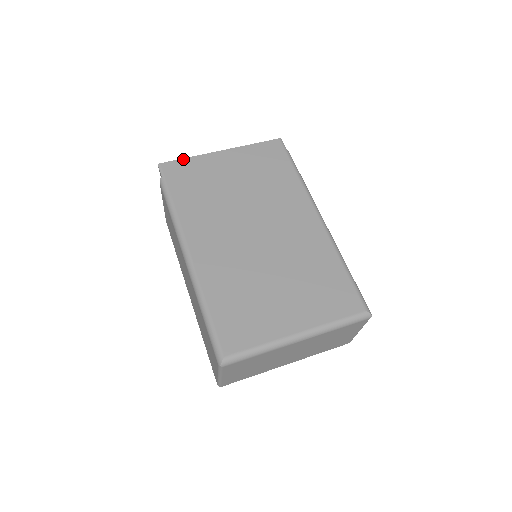
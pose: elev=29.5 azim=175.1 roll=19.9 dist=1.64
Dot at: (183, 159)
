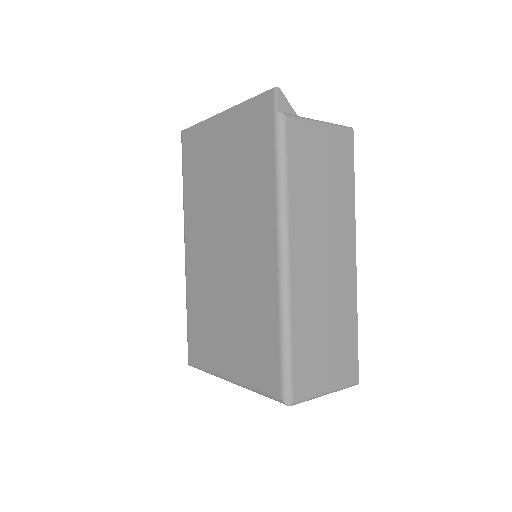
Dot at: (194, 126)
